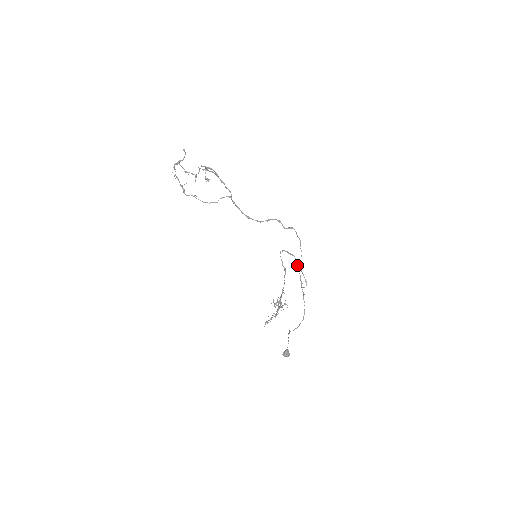
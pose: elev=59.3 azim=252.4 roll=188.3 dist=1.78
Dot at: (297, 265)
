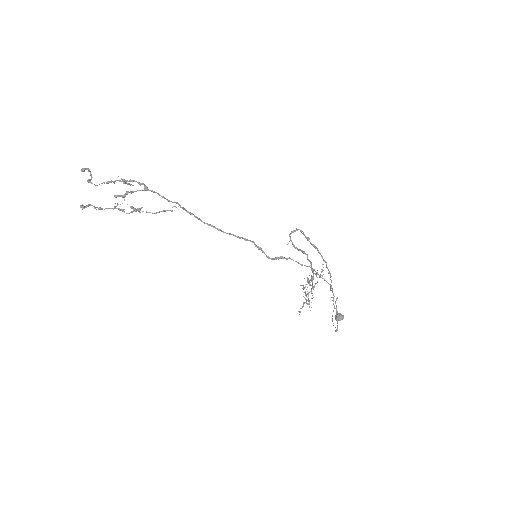
Dot at: (318, 252)
